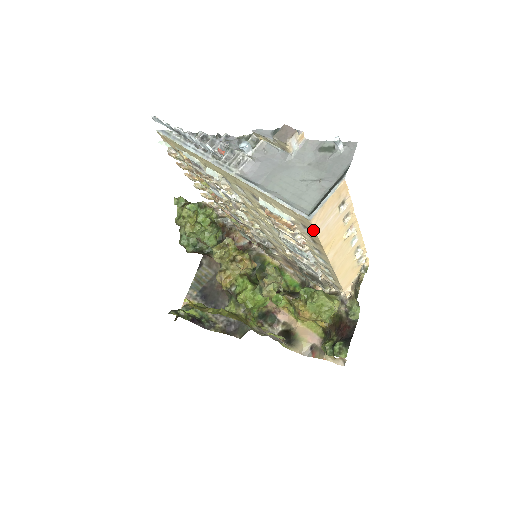
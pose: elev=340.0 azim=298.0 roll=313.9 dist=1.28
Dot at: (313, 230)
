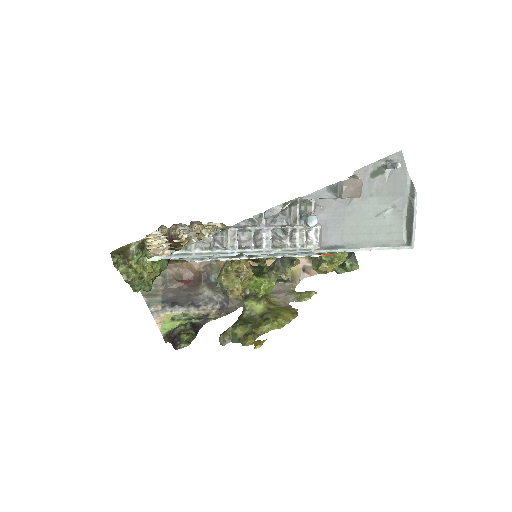
Dot at: occluded
